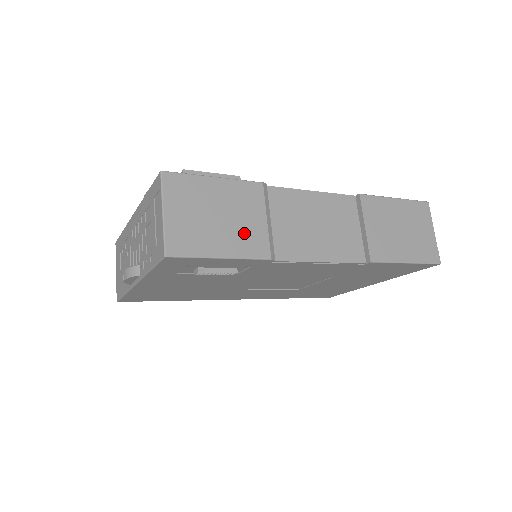
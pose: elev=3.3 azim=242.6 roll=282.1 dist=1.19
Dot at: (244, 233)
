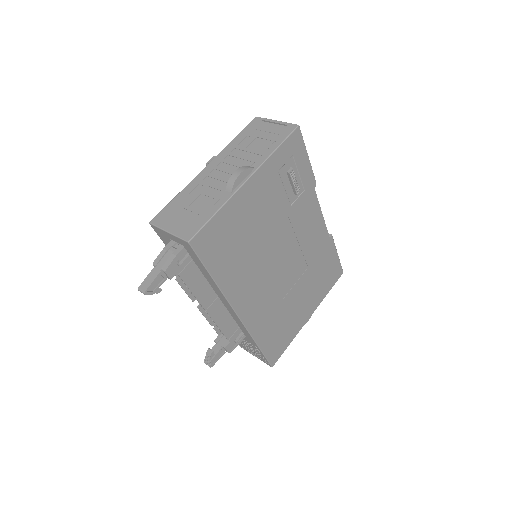
Dot at: occluded
